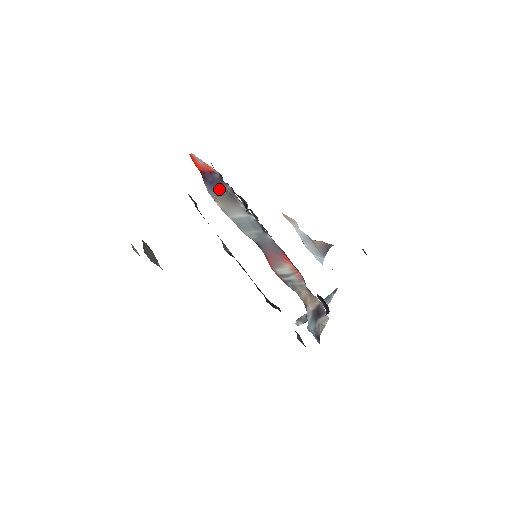
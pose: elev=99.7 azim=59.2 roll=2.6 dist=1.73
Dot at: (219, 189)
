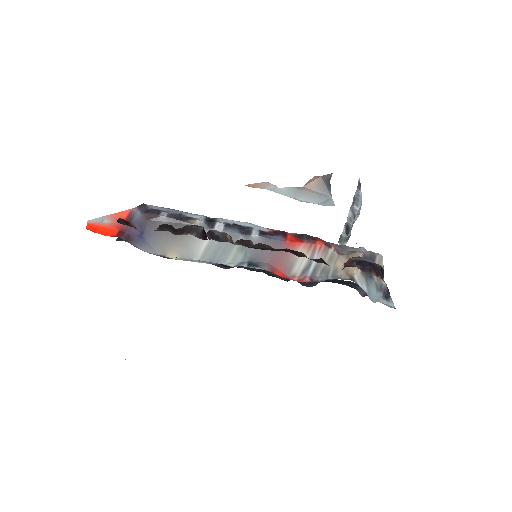
Dot at: (156, 233)
